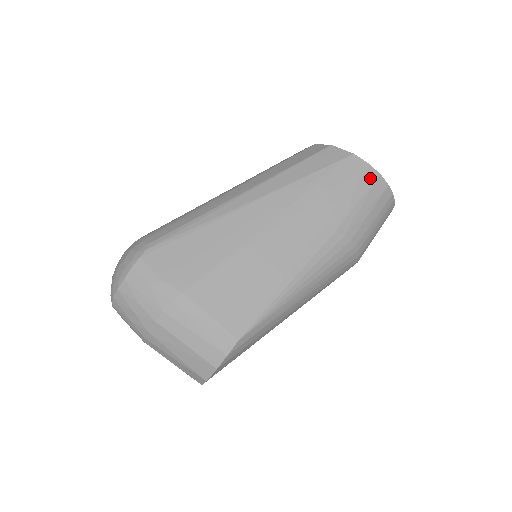
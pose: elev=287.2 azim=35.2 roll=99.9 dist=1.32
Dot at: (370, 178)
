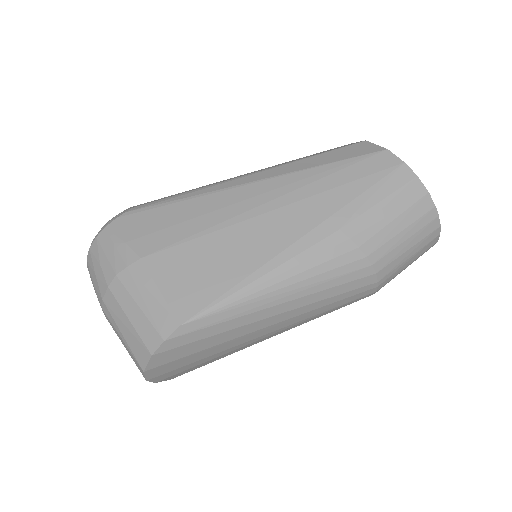
Dot at: (402, 178)
